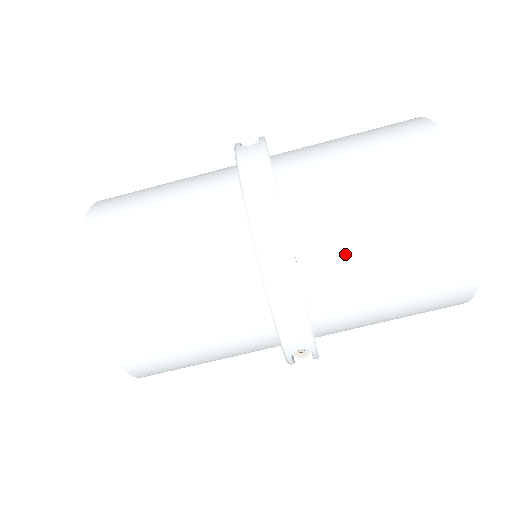
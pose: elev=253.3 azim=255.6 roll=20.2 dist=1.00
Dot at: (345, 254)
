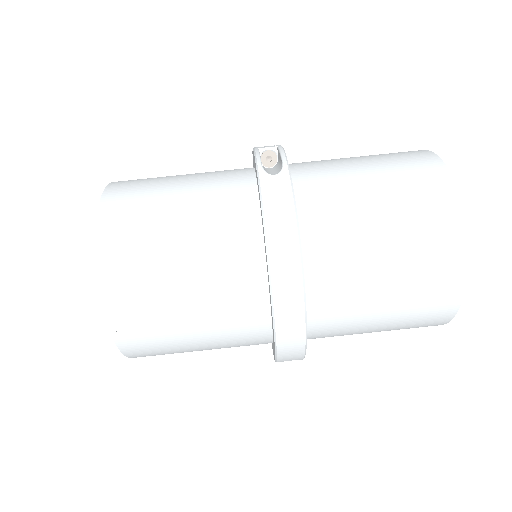
Dot at: (347, 300)
